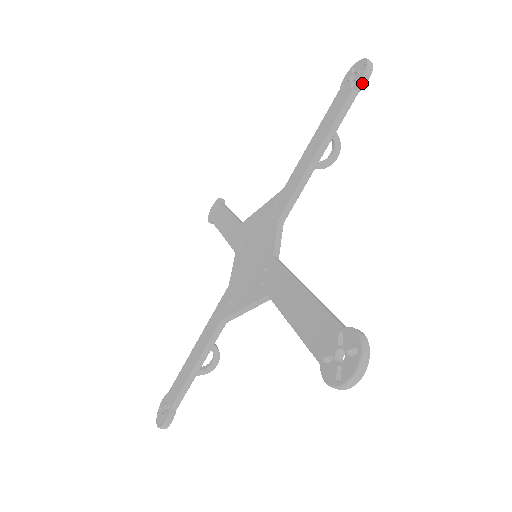
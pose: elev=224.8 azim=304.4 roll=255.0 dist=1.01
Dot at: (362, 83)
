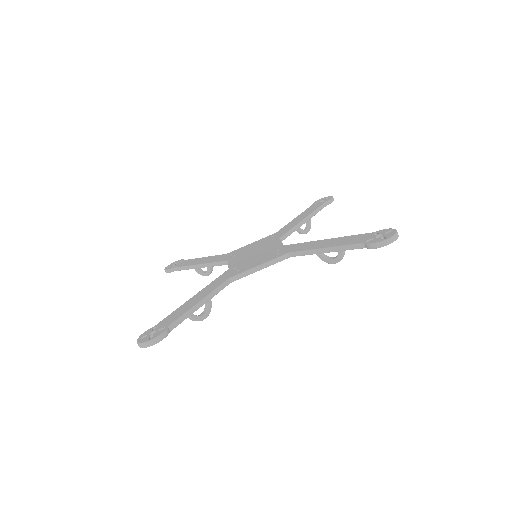
Dot at: (330, 201)
